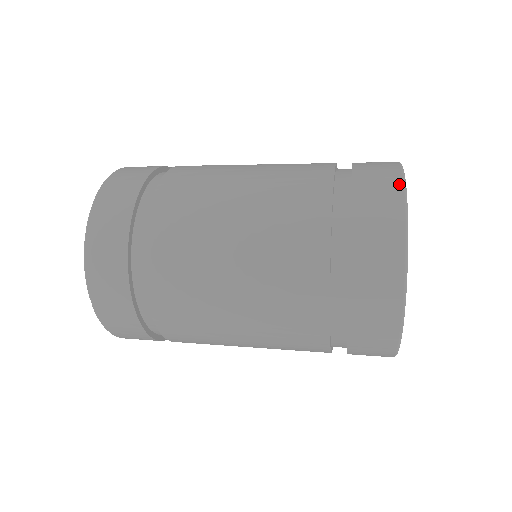
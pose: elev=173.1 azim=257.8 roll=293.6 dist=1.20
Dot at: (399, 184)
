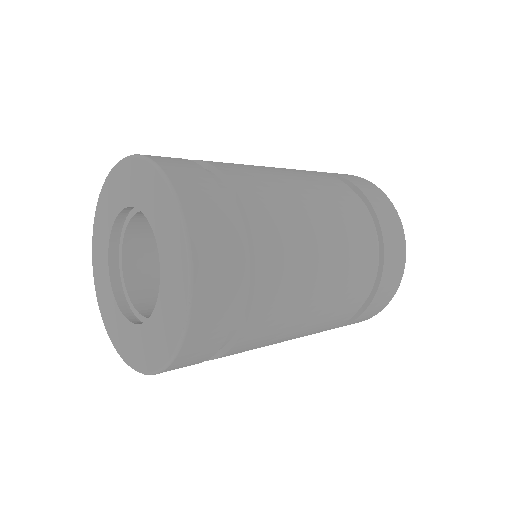
Dot at: (367, 181)
